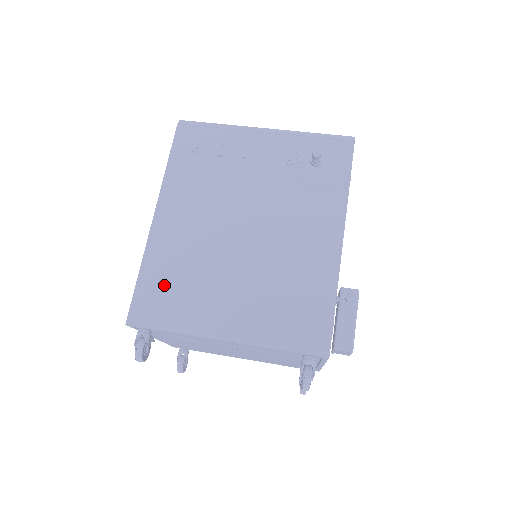
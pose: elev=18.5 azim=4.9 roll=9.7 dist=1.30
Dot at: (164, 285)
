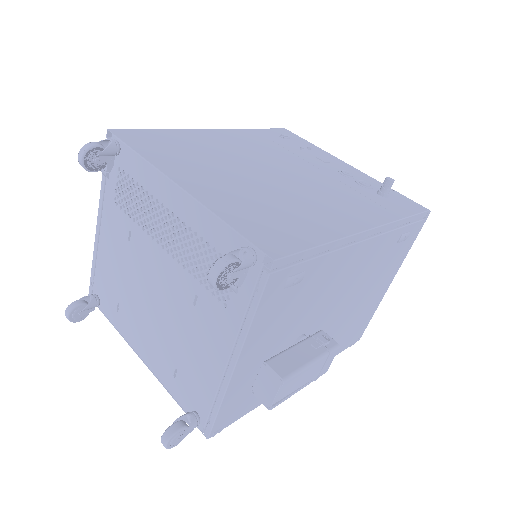
Dot at: (172, 142)
